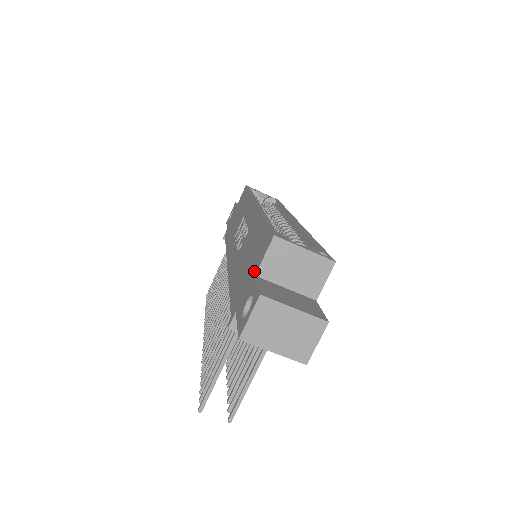
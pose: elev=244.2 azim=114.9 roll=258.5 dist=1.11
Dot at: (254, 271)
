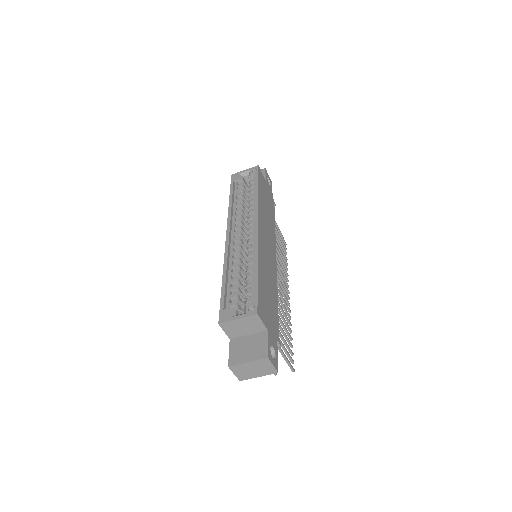
Dot at: occluded
